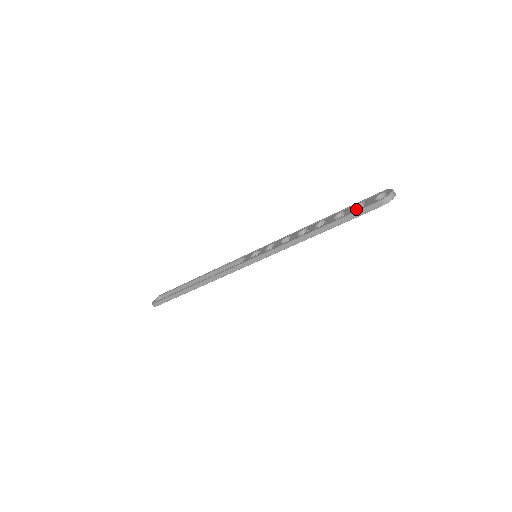
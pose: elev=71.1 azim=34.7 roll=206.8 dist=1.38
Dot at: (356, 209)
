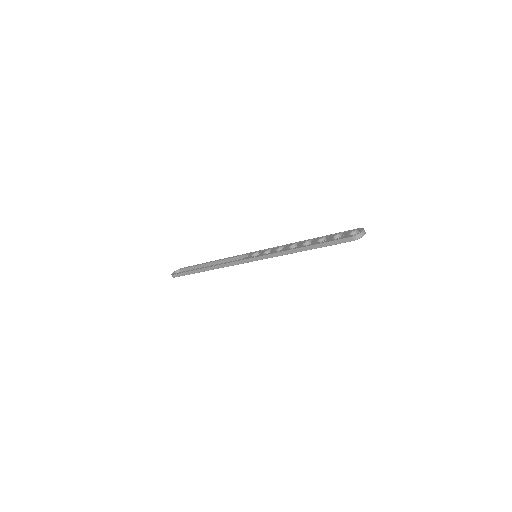
Dot at: (335, 238)
